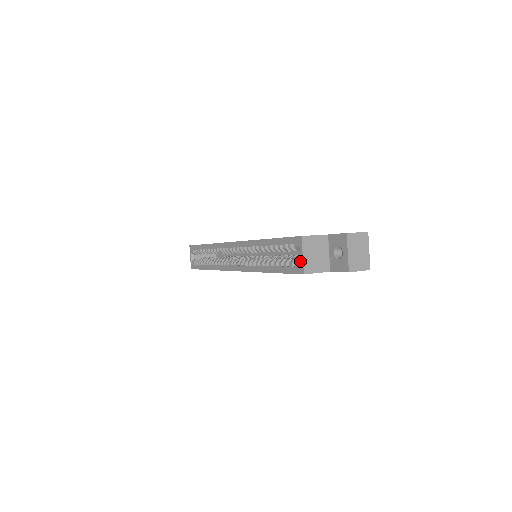
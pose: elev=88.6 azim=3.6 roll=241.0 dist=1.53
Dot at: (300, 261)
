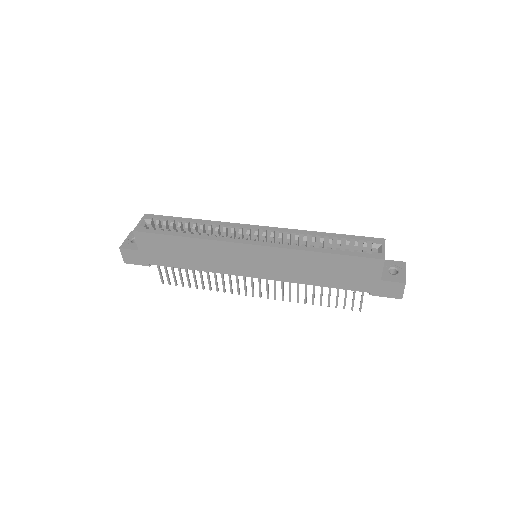
Dot at: (379, 252)
